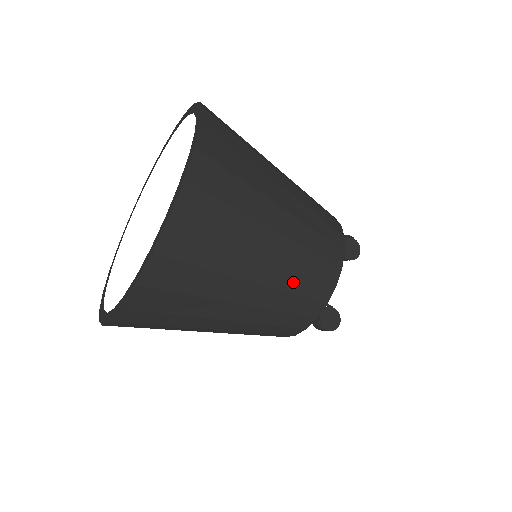
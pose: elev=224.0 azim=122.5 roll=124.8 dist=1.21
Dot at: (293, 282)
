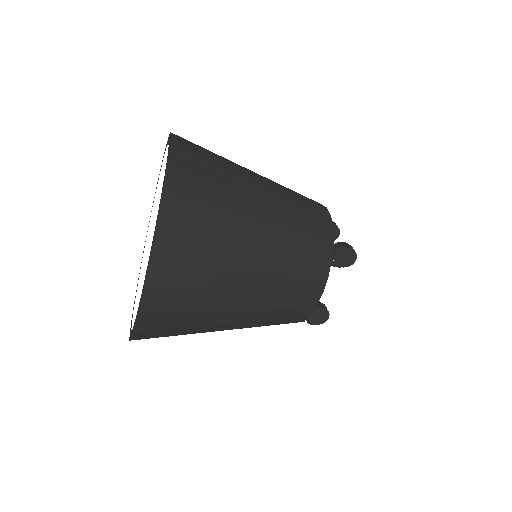
Dot at: (269, 314)
